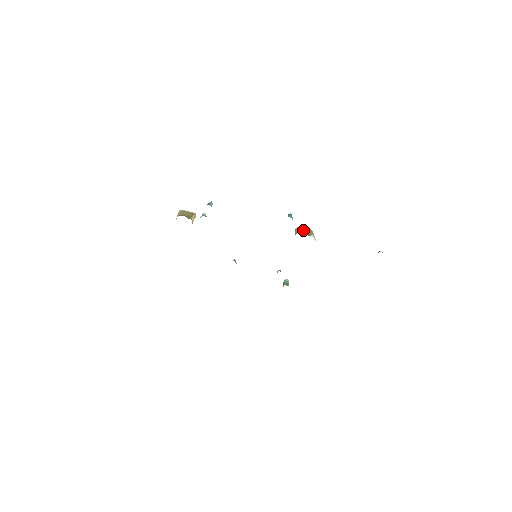
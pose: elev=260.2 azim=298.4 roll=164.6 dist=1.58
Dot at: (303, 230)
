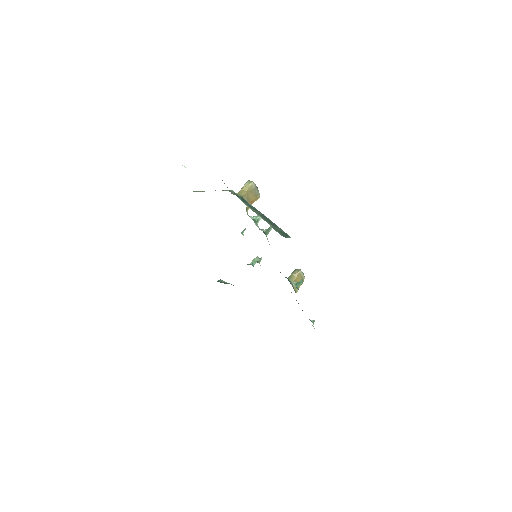
Dot at: (300, 278)
